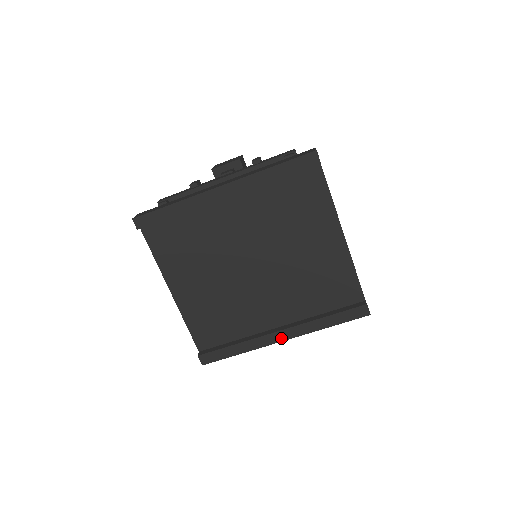
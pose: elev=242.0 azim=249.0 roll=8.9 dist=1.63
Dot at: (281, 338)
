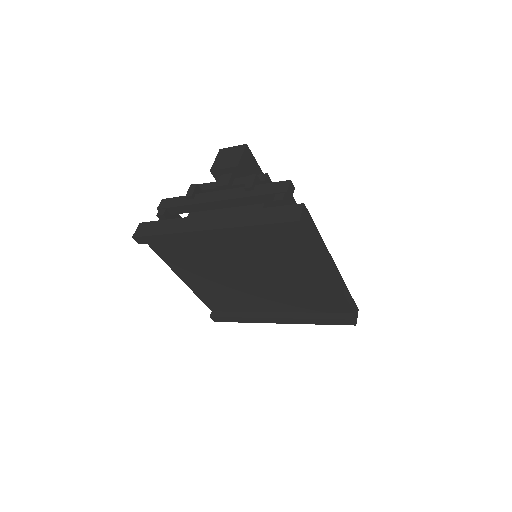
Dot at: (277, 322)
